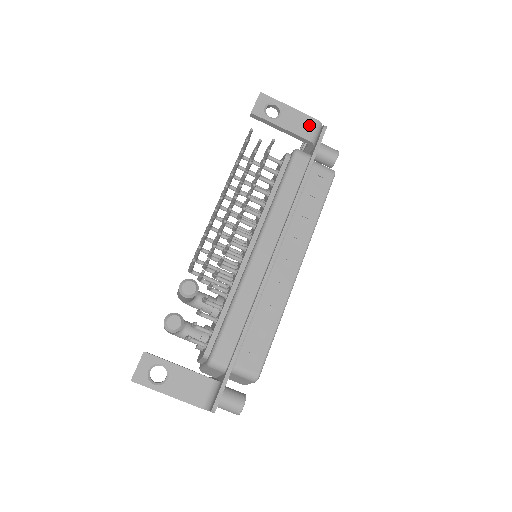
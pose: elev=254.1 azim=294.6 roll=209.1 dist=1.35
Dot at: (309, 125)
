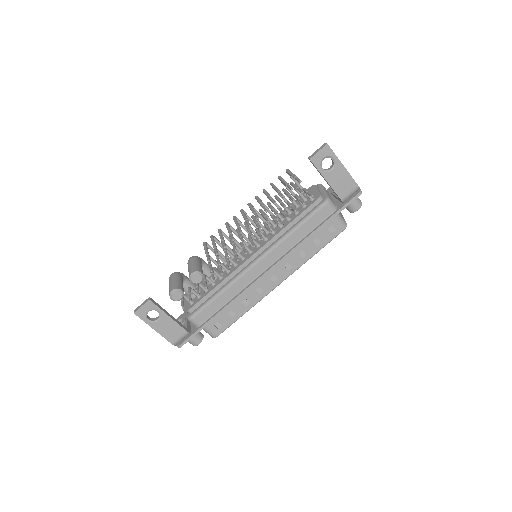
Dot at: (349, 187)
